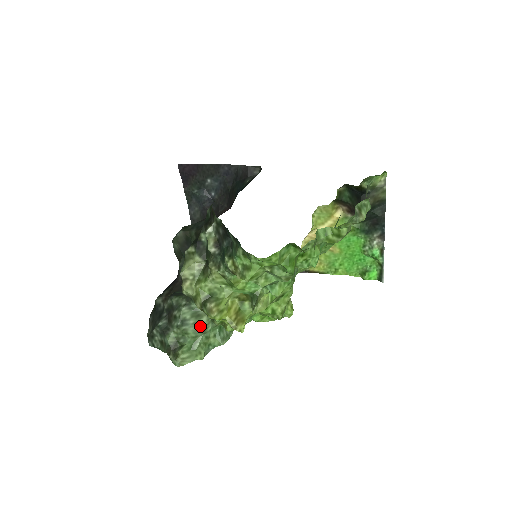
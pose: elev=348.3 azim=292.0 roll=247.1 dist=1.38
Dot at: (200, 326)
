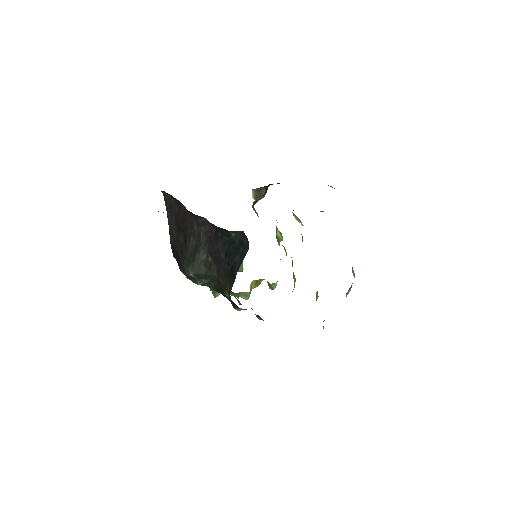
Dot at: occluded
